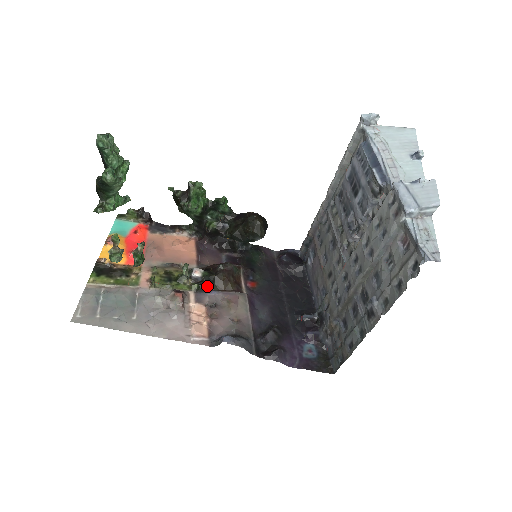
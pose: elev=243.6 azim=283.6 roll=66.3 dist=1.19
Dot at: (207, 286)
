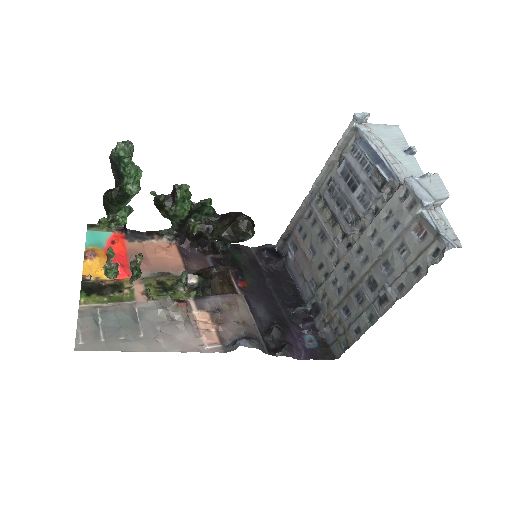
Dot at: (204, 291)
